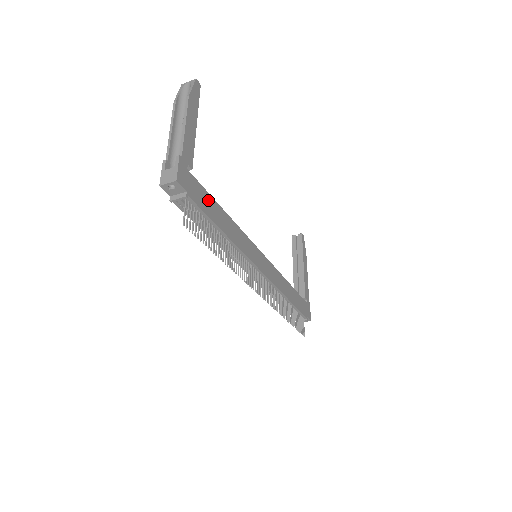
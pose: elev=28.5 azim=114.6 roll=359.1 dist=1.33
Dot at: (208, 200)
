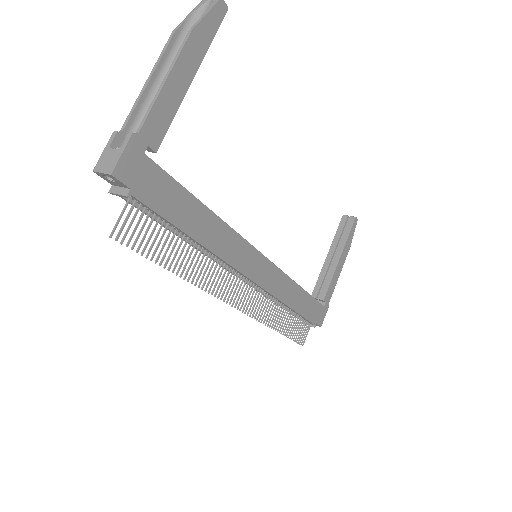
Dot at: (176, 196)
